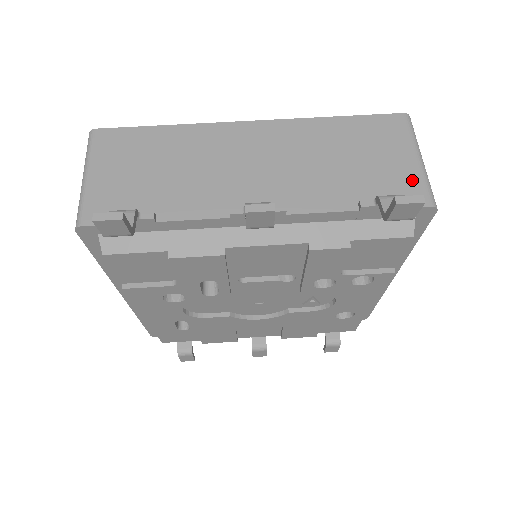
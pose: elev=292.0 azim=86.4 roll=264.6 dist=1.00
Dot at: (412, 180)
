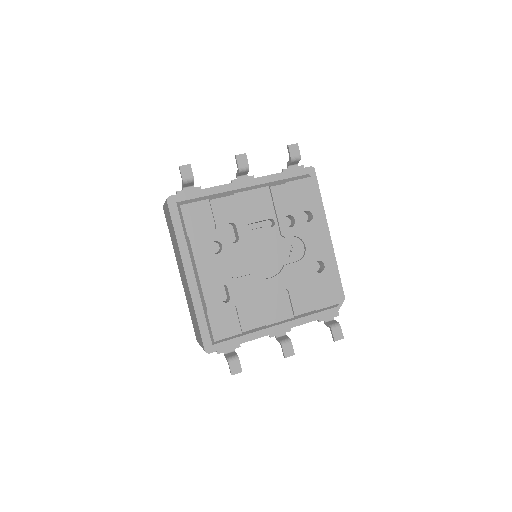
Dot at: occluded
